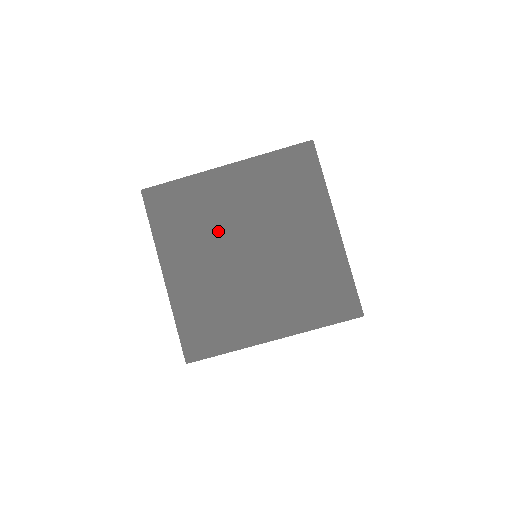
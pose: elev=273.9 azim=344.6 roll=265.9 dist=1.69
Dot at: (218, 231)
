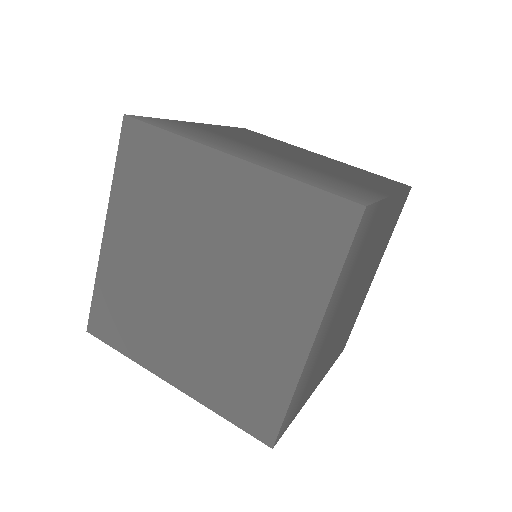
Dot at: (159, 295)
